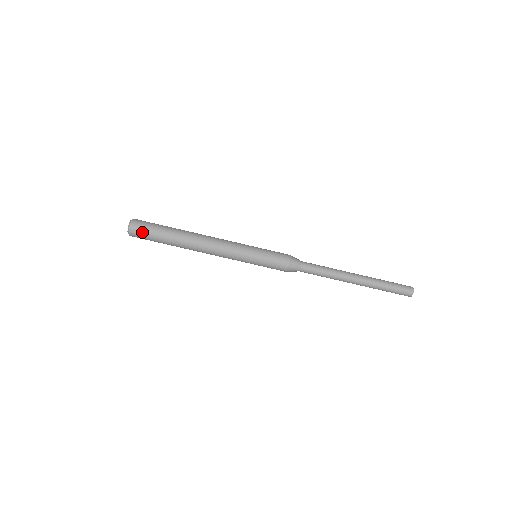
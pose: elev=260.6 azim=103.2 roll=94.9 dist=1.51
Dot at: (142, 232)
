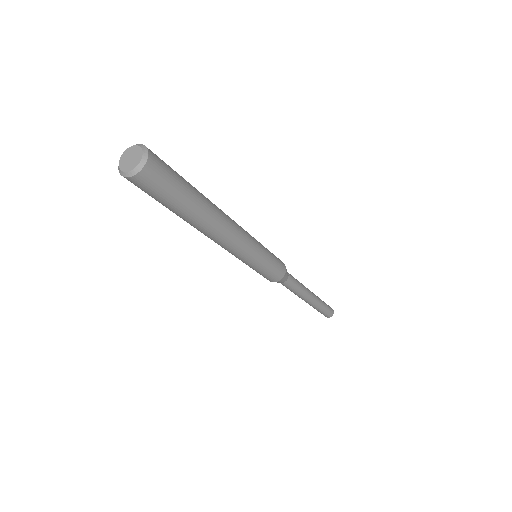
Dot at: occluded
